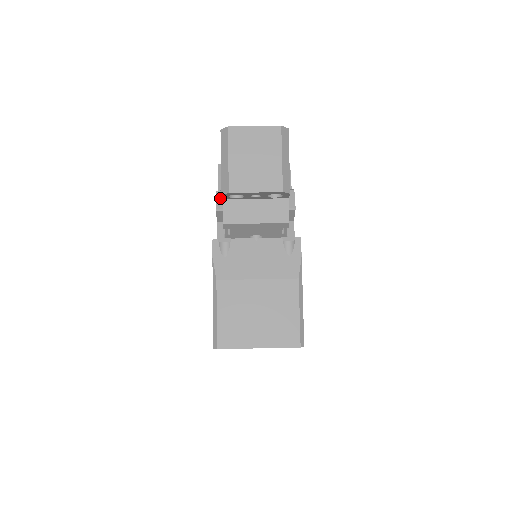
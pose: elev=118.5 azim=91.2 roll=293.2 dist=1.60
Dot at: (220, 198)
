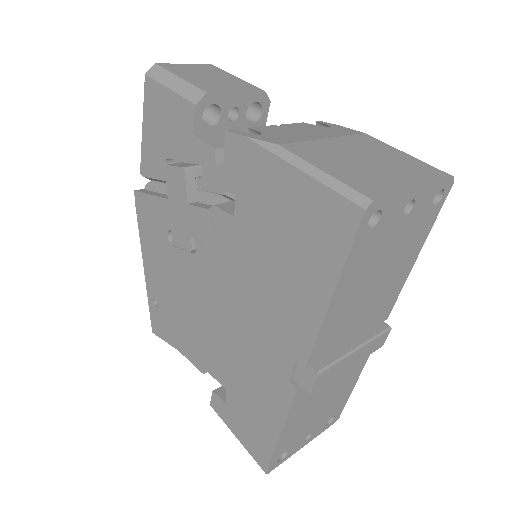
Dot at: (178, 165)
